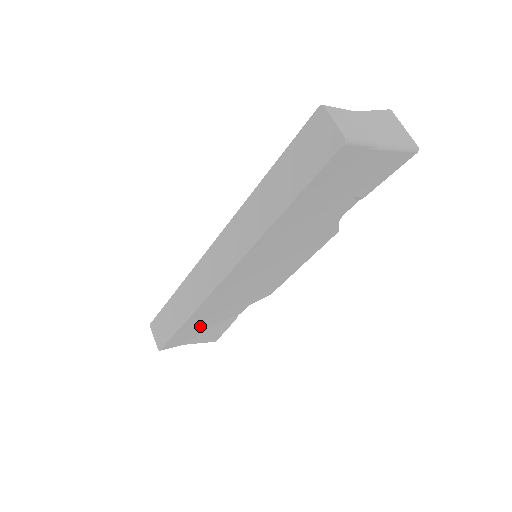
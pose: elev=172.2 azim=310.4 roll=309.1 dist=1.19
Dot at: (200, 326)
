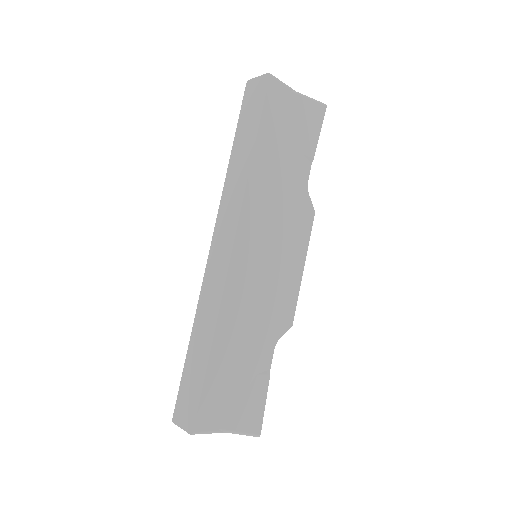
Dot at: (231, 375)
